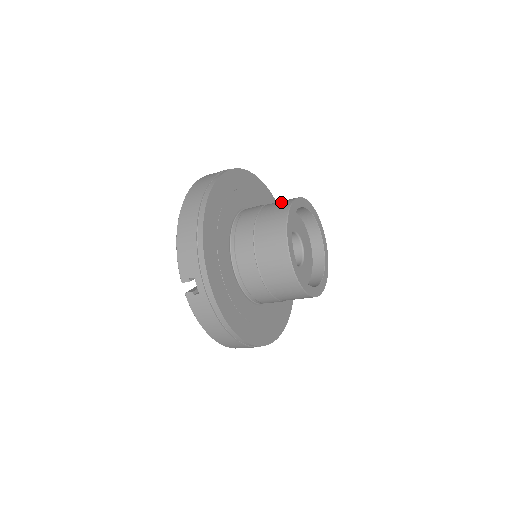
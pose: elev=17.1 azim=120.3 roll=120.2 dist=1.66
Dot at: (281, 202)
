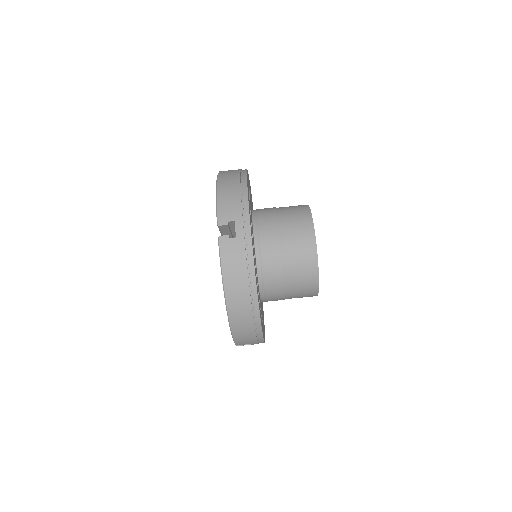
Dot at: occluded
